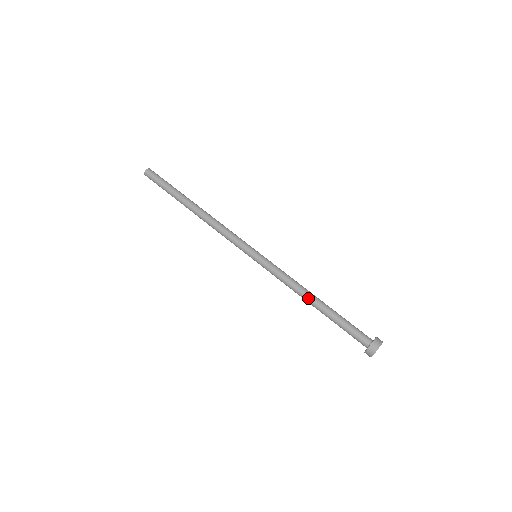
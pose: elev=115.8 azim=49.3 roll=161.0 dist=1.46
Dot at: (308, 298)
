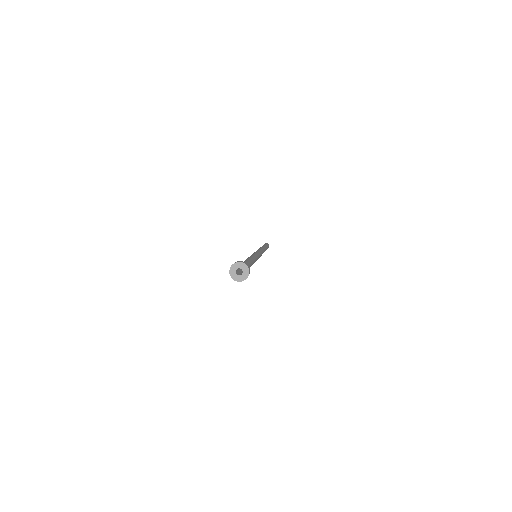
Dot at: (250, 258)
